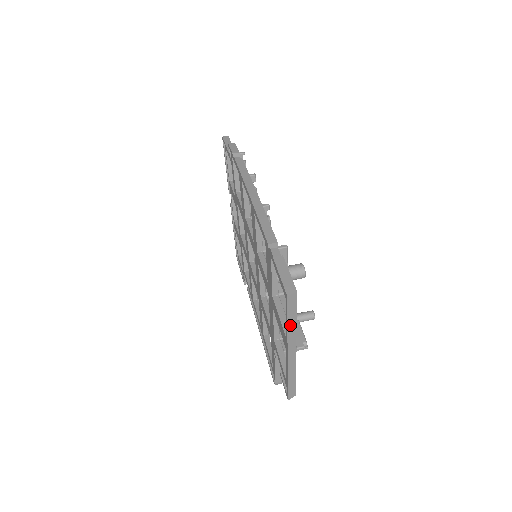
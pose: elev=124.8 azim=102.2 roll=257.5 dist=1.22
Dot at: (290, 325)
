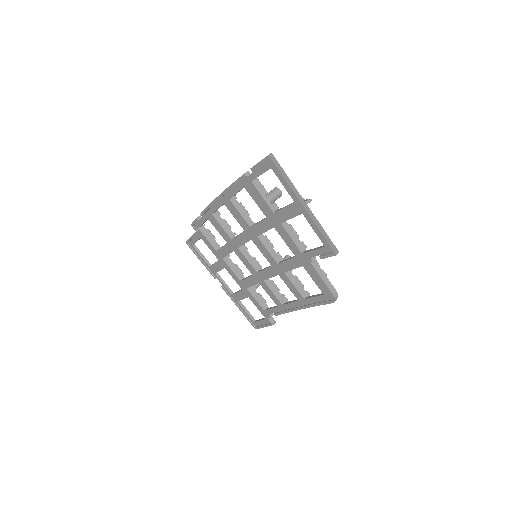
Dot at: (286, 179)
